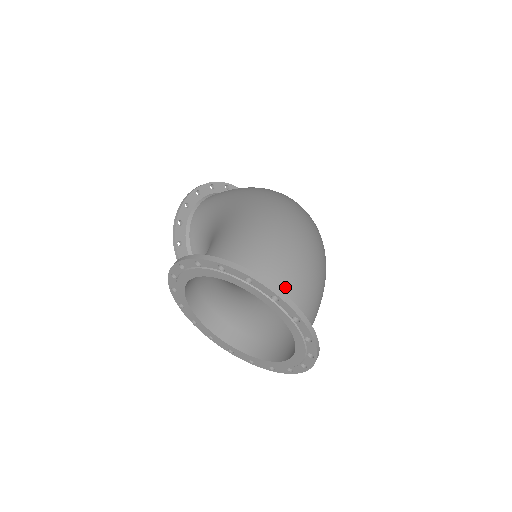
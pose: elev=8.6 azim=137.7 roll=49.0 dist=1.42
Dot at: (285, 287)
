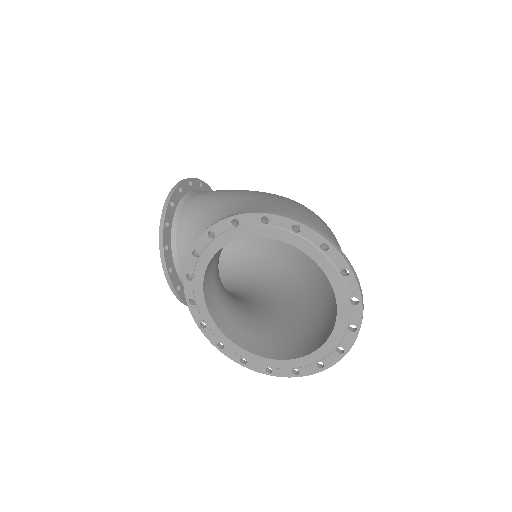
Dot at: occluded
